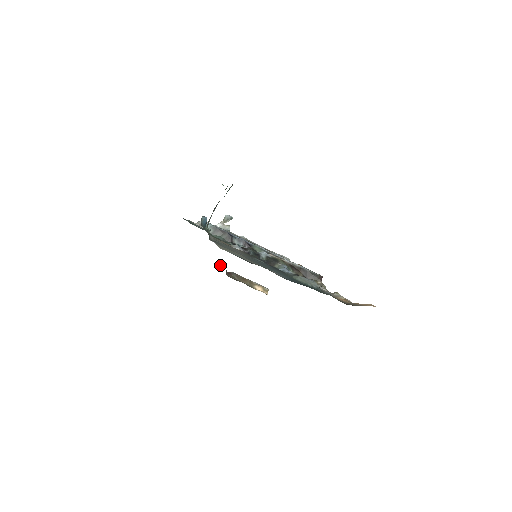
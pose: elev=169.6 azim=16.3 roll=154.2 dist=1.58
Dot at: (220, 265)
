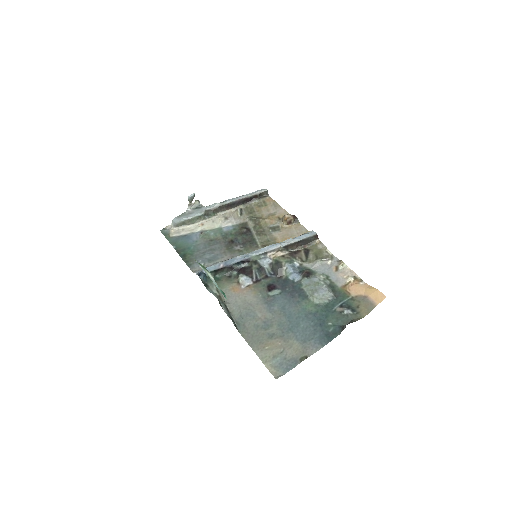
Dot at: occluded
